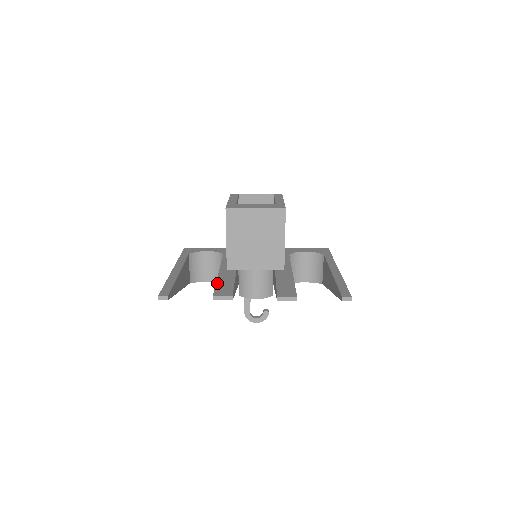
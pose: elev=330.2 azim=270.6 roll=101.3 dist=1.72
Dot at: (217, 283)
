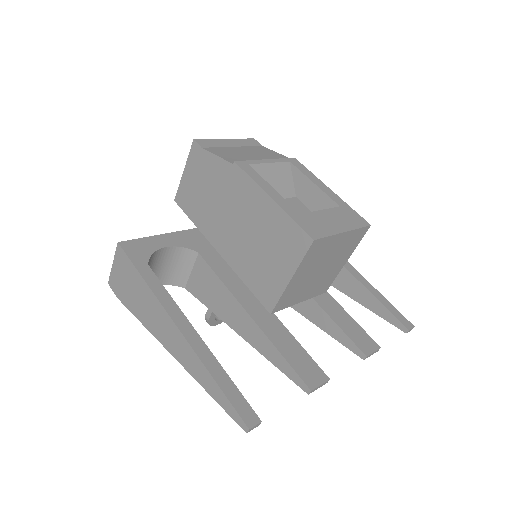
Dot at: (280, 350)
